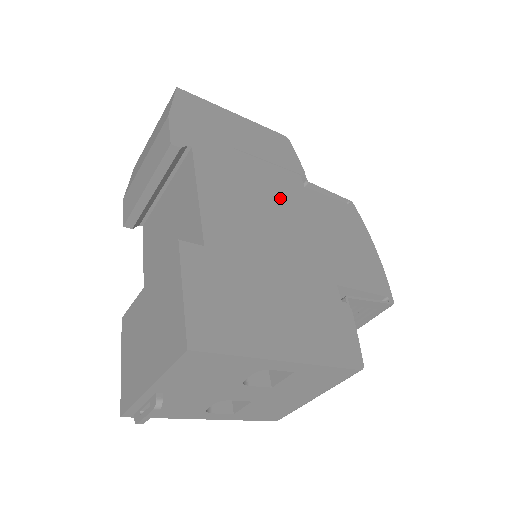
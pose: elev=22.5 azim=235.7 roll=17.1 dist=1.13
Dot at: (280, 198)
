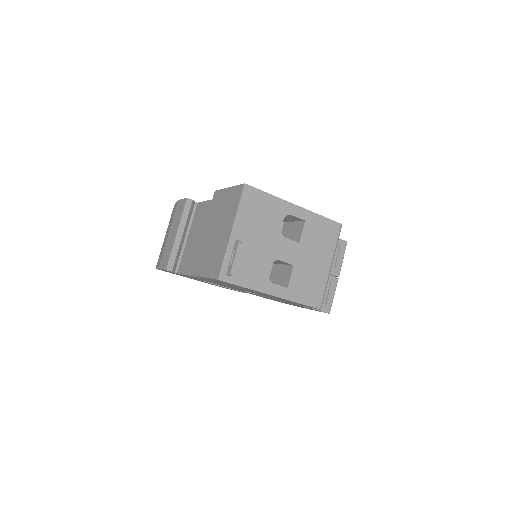
Dot at: occluded
